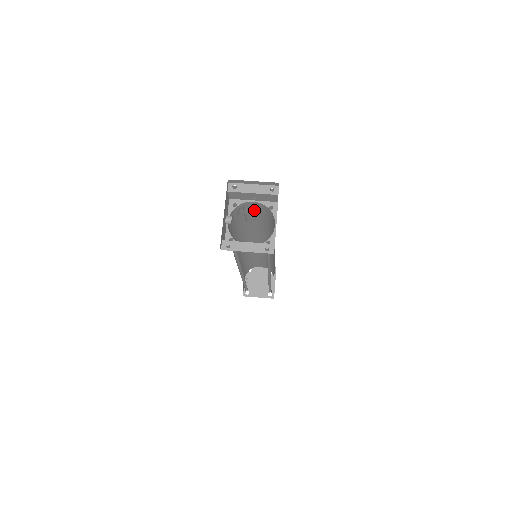
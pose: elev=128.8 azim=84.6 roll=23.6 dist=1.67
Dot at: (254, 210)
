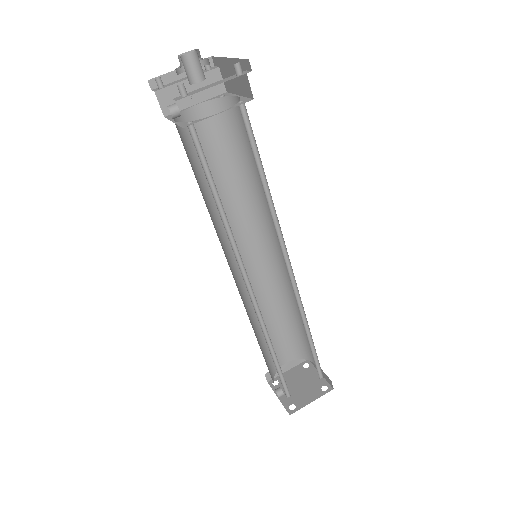
Dot at: (207, 137)
